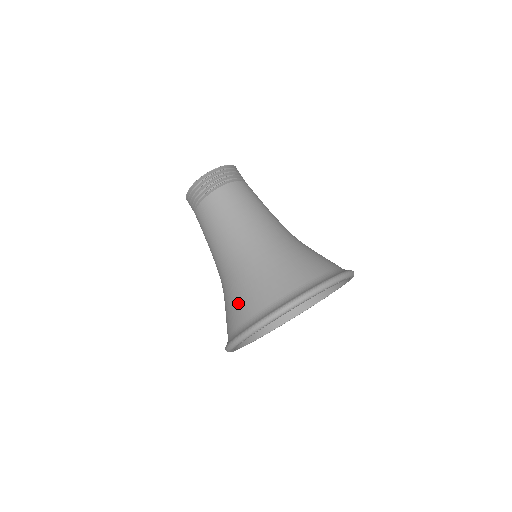
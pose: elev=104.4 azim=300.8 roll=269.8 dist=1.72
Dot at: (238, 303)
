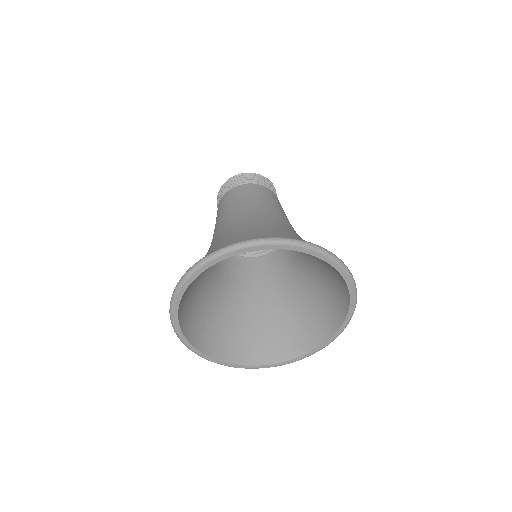
Dot at: occluded
